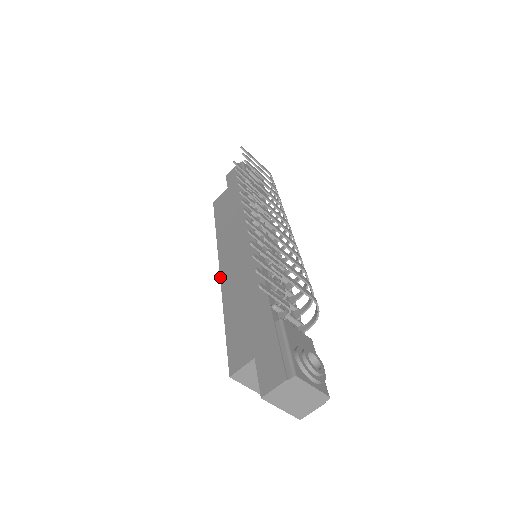
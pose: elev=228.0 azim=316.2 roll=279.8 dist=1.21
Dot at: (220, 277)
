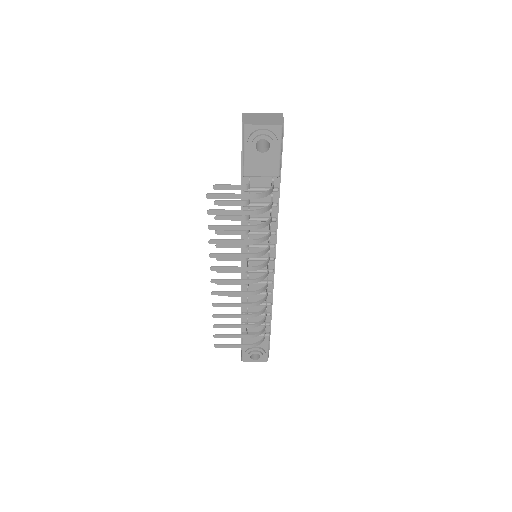
Dot at: occluded
